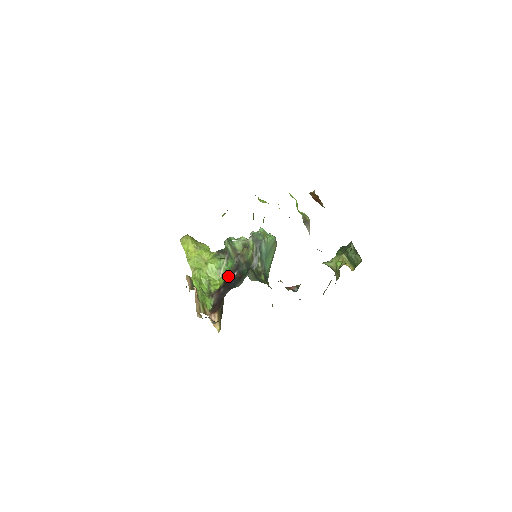
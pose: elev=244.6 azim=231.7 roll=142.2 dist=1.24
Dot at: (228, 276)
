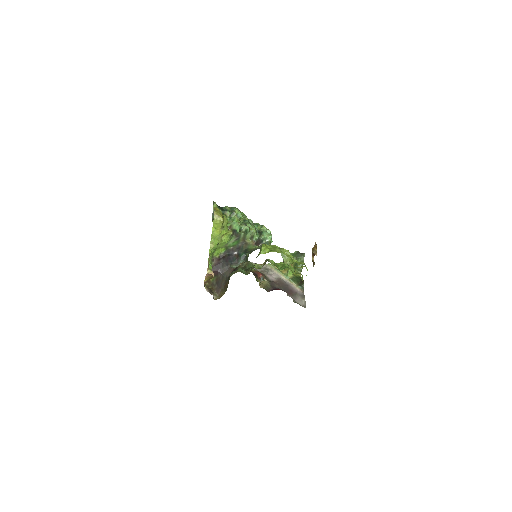
Dot at: (229, 251)
